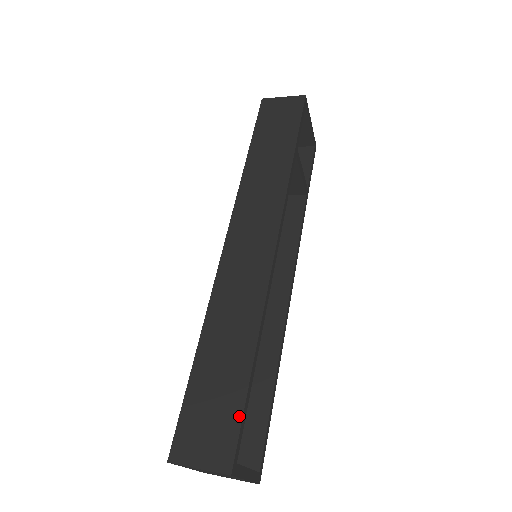
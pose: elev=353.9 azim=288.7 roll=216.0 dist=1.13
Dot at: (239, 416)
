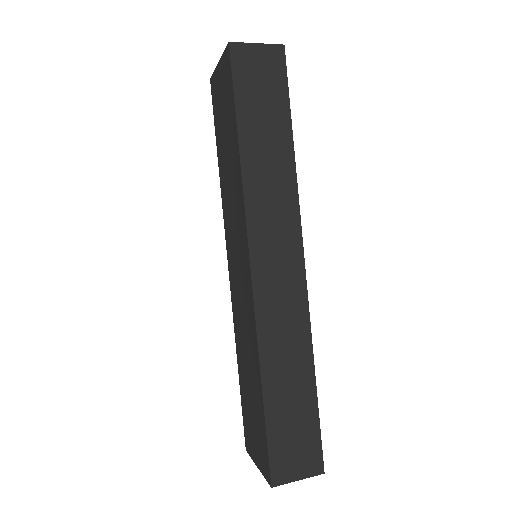
Dot at: (318, 430)
